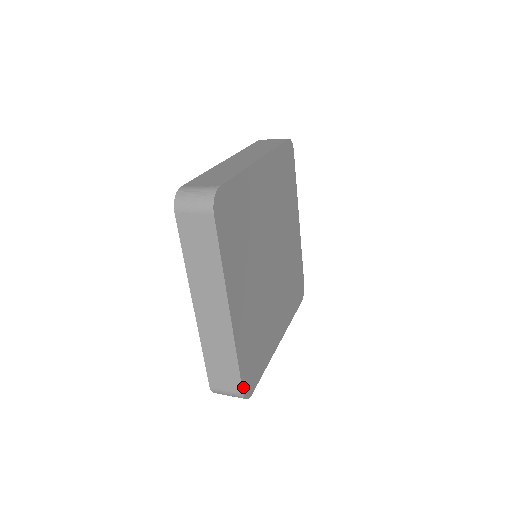
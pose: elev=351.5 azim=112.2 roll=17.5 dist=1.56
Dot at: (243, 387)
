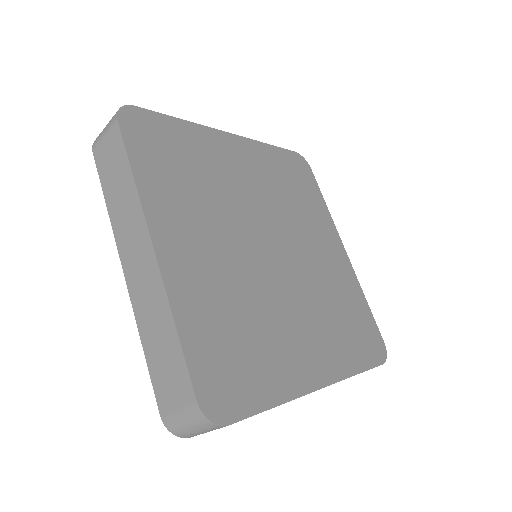
Dot at: (197, 390)
